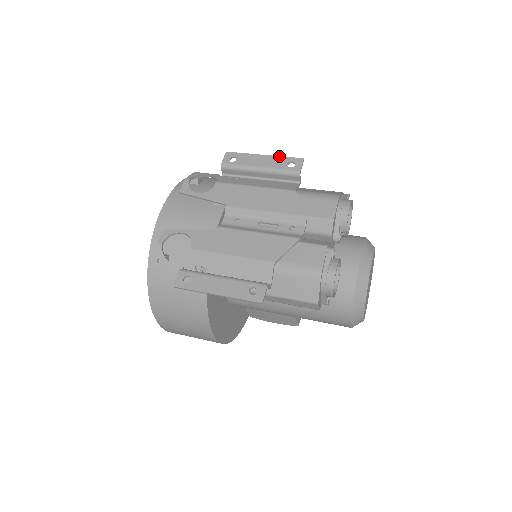
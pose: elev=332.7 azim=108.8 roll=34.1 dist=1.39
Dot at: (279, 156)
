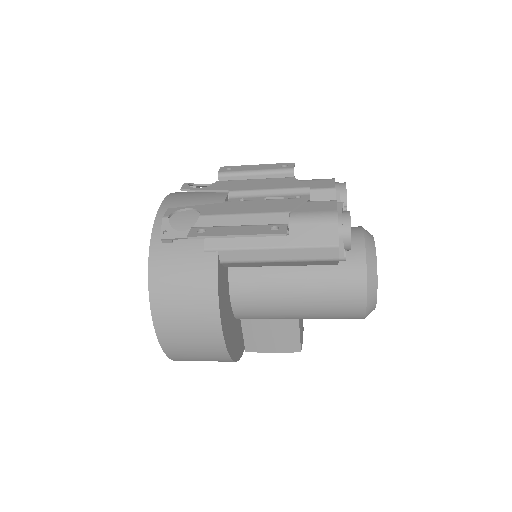
Dot at: (272, 164)
